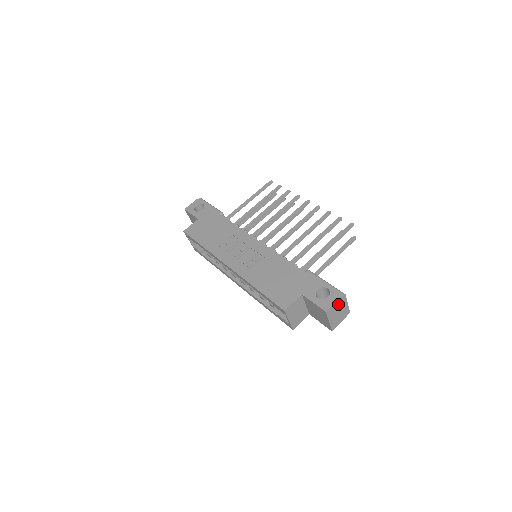
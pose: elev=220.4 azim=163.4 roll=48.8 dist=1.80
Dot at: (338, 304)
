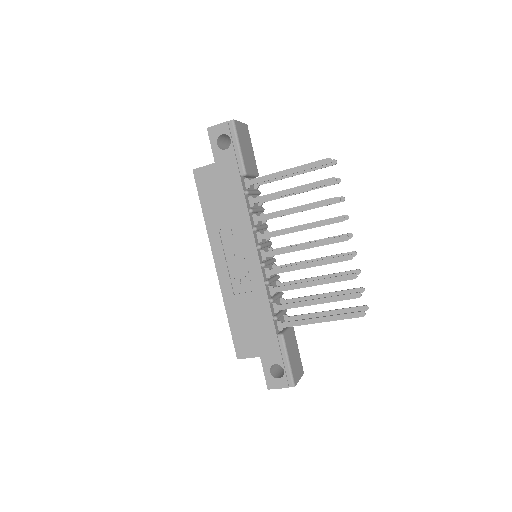
Dot at: occluded
